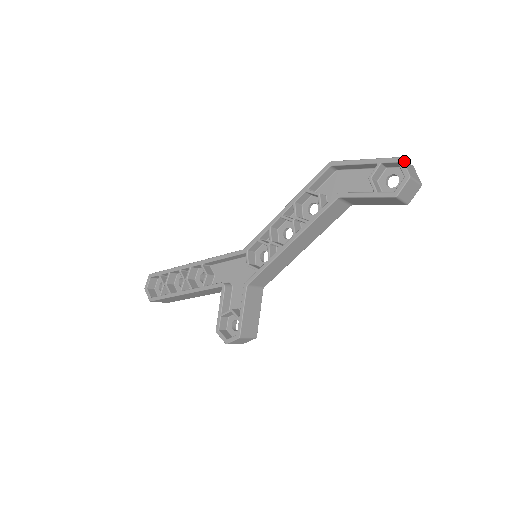
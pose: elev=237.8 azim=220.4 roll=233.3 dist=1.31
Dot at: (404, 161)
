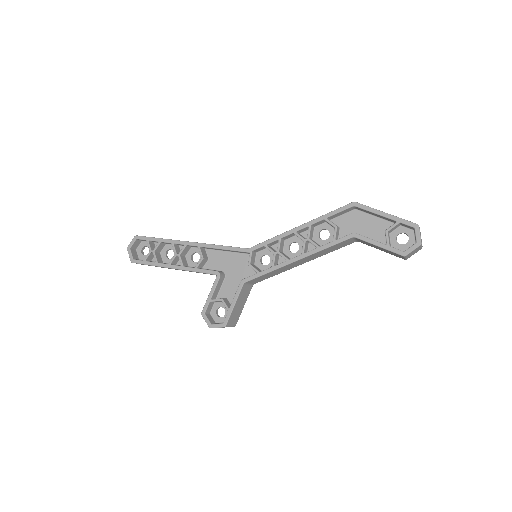
Dot at: (419, 228)
